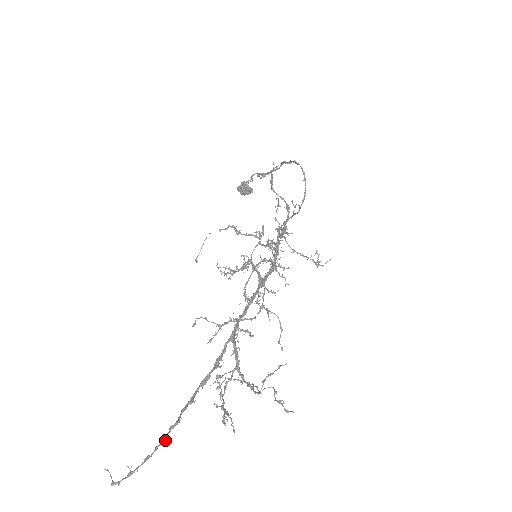
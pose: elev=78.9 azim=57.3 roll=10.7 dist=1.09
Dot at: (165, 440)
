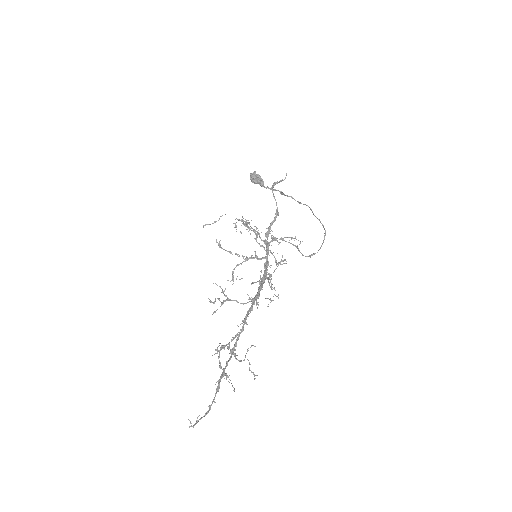
Dot at: (215, 402)
